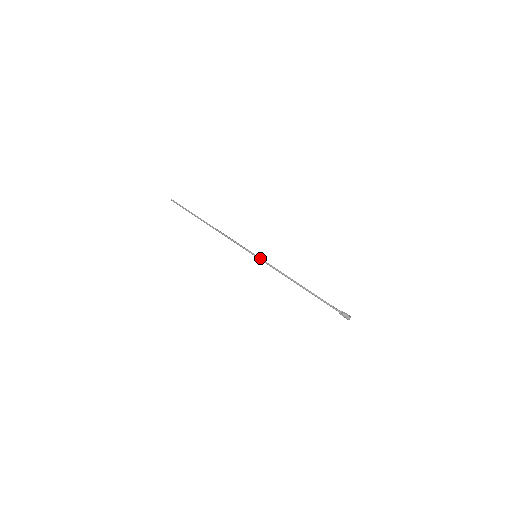
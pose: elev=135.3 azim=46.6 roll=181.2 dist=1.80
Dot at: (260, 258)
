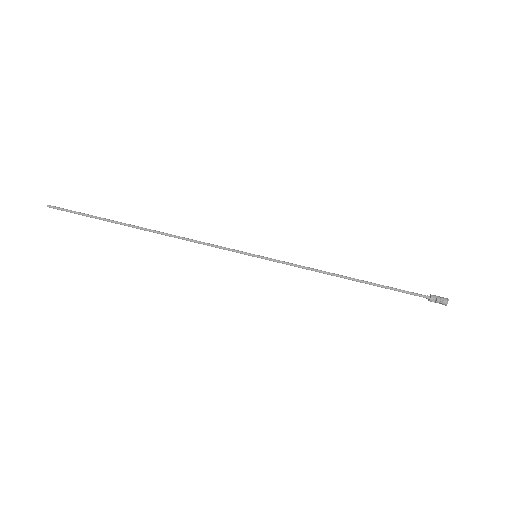
Dot at: (265, 257)
